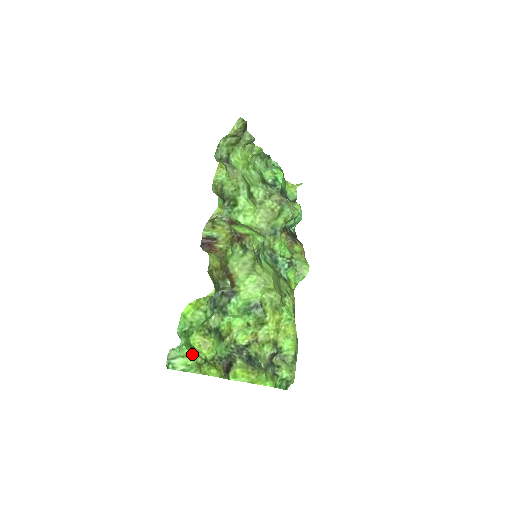
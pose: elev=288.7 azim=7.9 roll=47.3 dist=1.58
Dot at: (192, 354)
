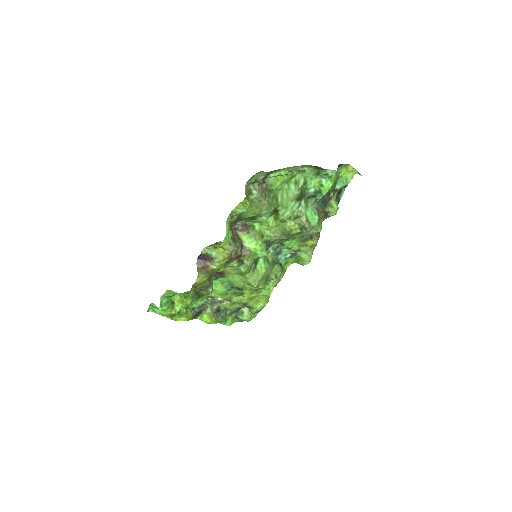
Dot at: (169, 310)
